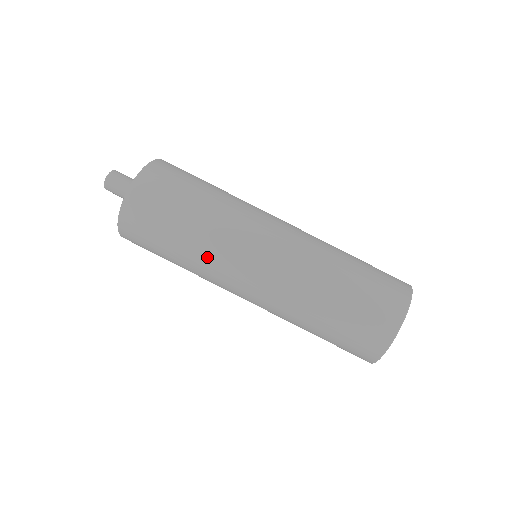
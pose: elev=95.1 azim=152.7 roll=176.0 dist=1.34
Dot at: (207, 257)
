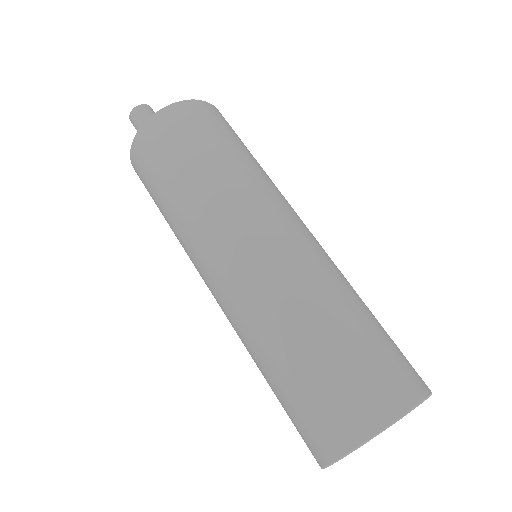
Dot at: (183, 240)
